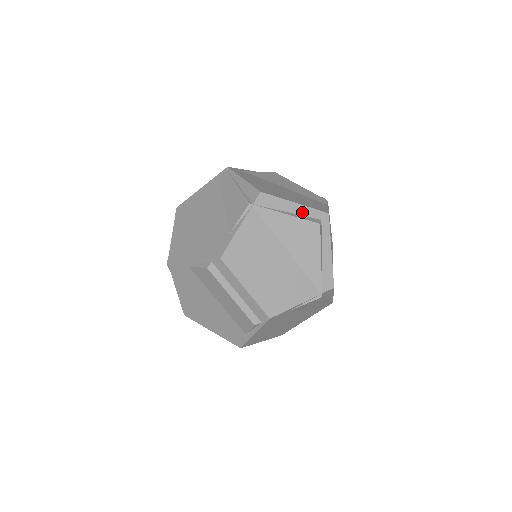
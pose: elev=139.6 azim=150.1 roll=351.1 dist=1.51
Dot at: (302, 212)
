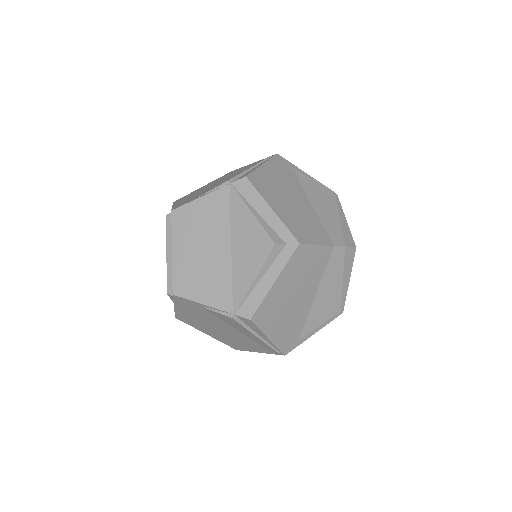
Dot at: (272, 222)
